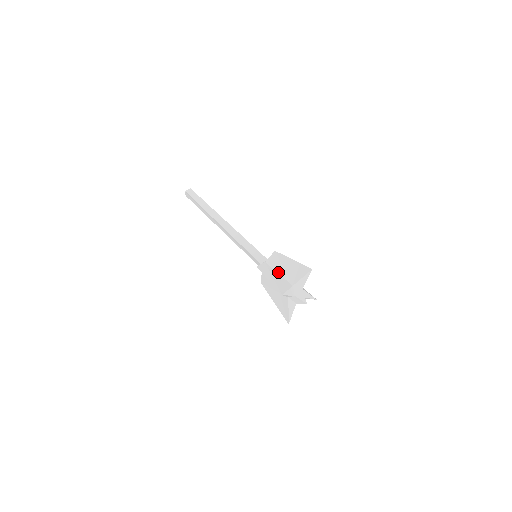
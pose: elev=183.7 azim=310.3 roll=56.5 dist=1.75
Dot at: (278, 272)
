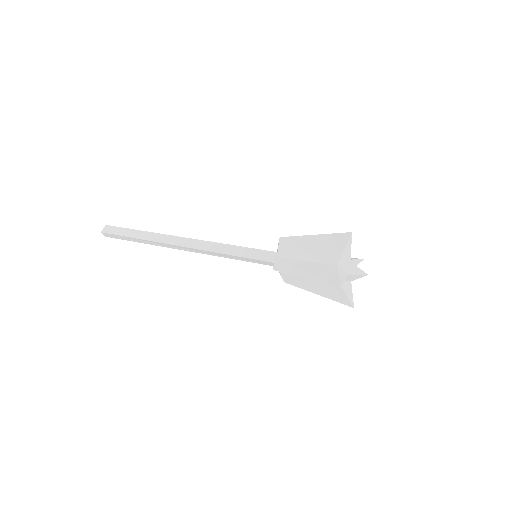
Dot at: (304, 260)
